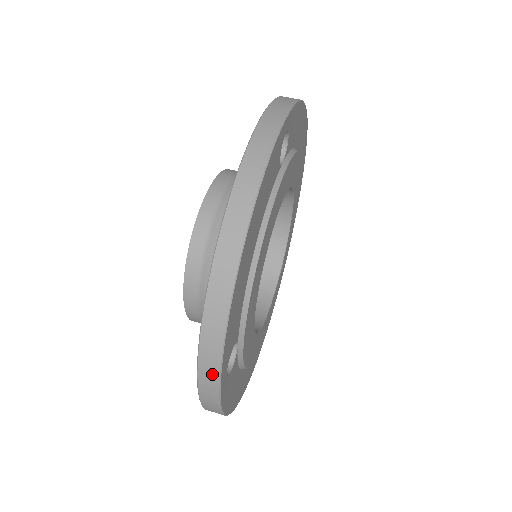
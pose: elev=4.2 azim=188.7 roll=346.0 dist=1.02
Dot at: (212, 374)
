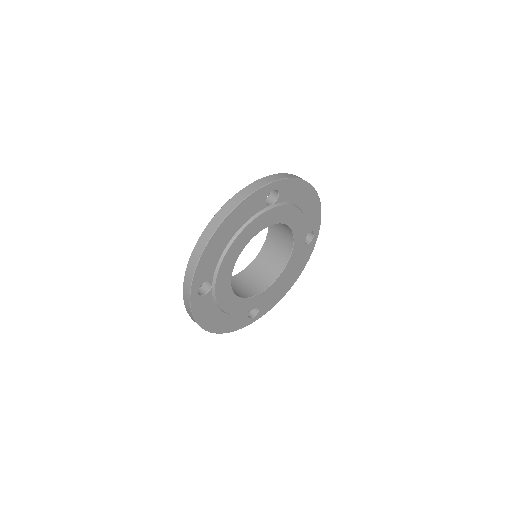
Dot at: (188, 285)
